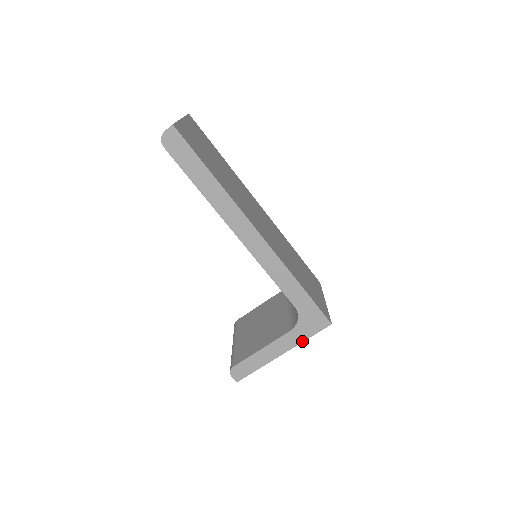
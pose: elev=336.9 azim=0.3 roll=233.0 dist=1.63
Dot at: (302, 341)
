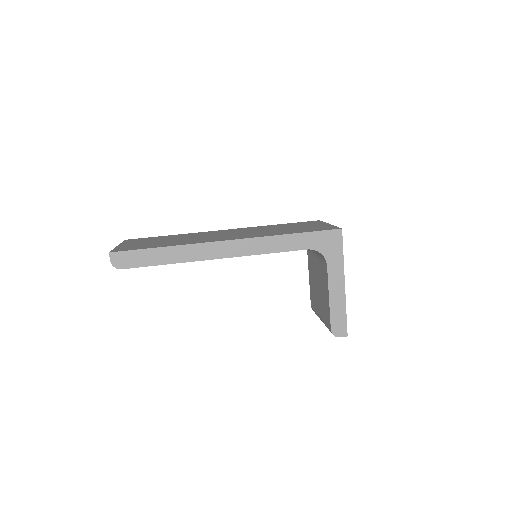
Dot at: (342, 261)
